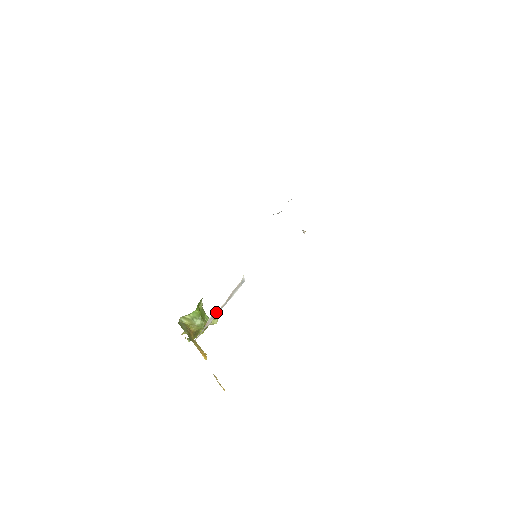
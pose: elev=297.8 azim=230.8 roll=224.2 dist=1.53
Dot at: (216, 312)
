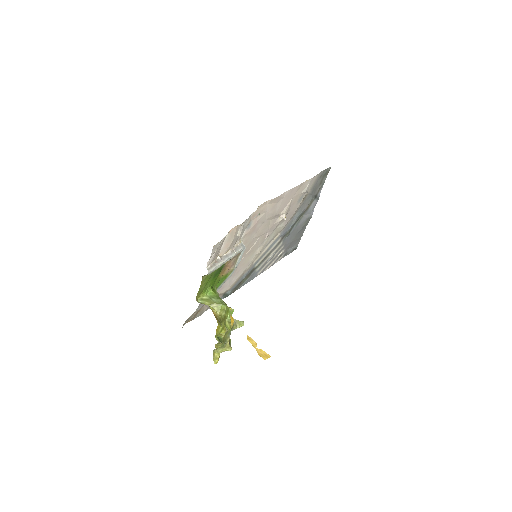
Dot at: (223, 257)
